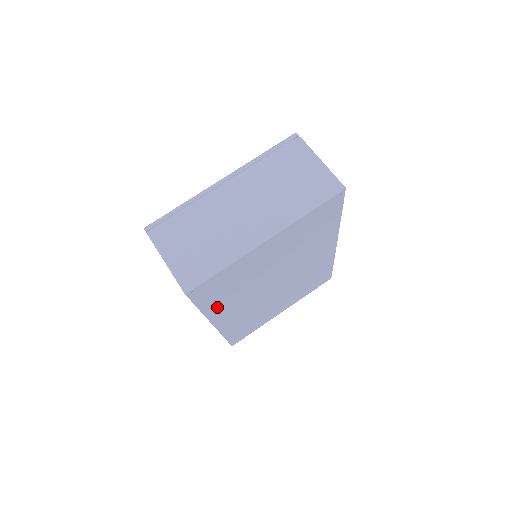
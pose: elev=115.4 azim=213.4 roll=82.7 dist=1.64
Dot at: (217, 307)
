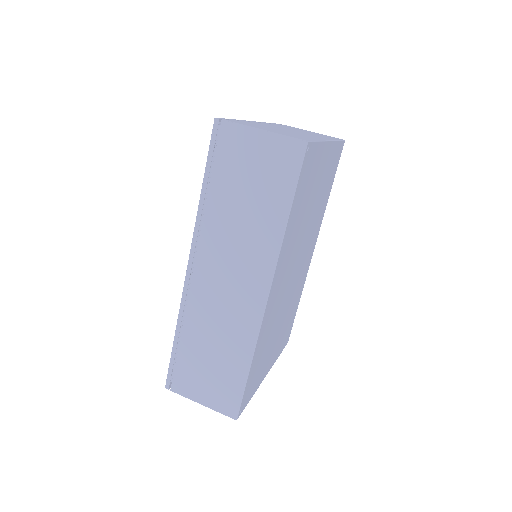
Dot at: (288, 236)
